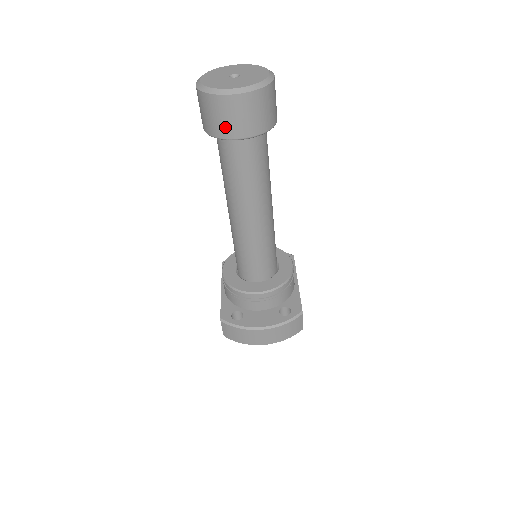
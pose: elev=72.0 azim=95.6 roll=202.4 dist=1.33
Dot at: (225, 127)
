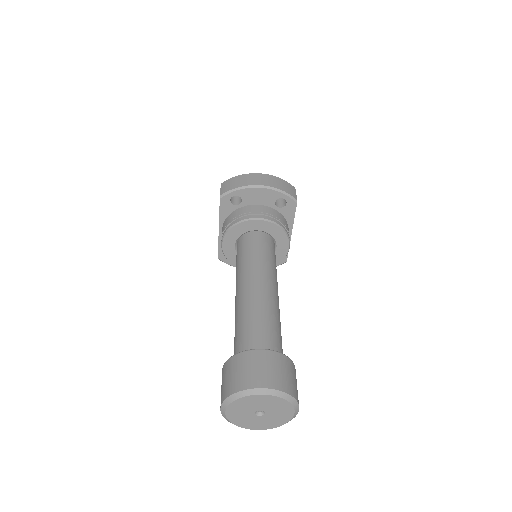
Dot at: occluded
